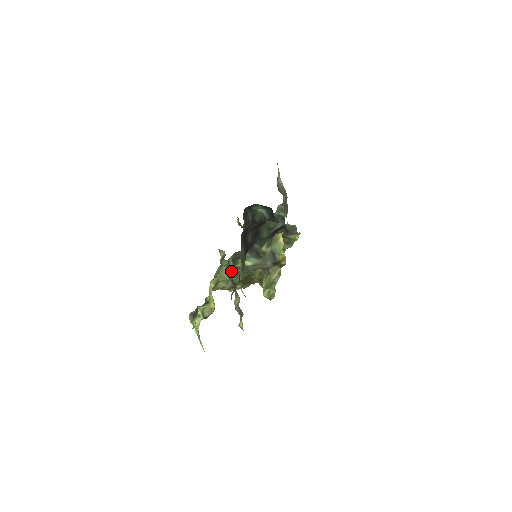
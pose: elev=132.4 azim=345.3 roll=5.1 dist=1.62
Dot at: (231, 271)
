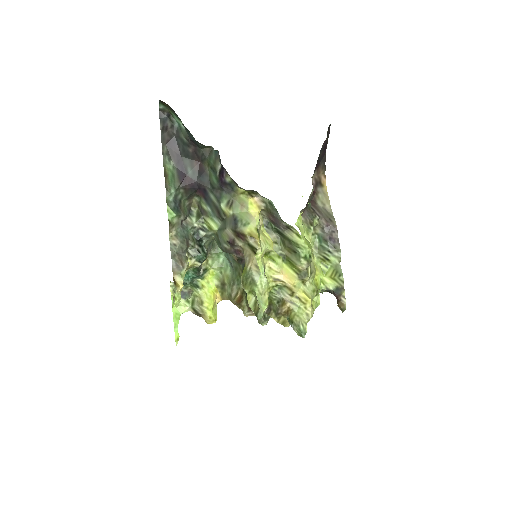
Dot at: (191, 221)
